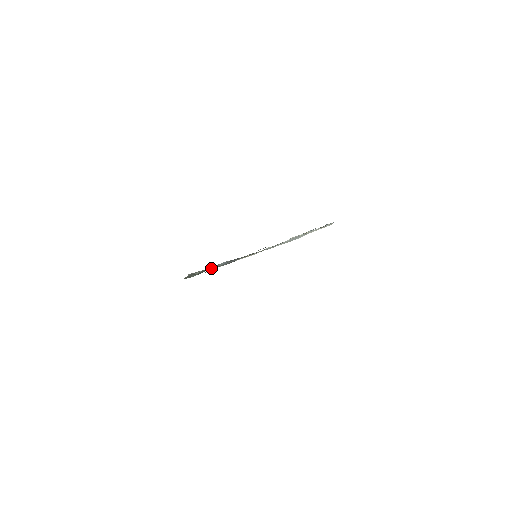
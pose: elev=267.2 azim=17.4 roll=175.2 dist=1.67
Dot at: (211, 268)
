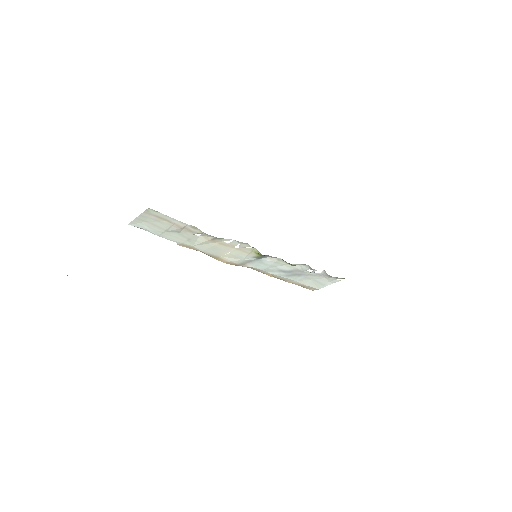
Dot at: occluded
